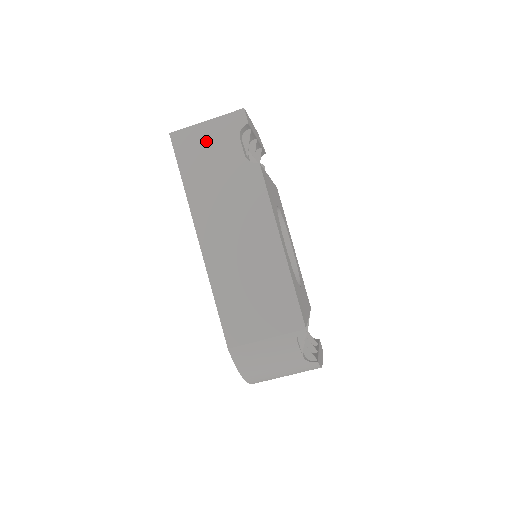
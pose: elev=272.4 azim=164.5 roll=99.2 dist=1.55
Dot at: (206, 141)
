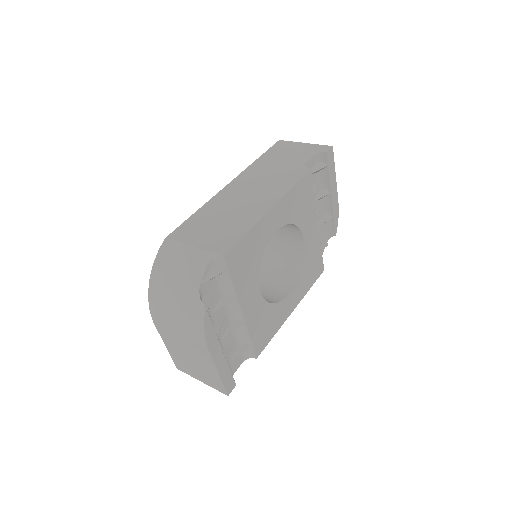
Dot at: (294, 149)
